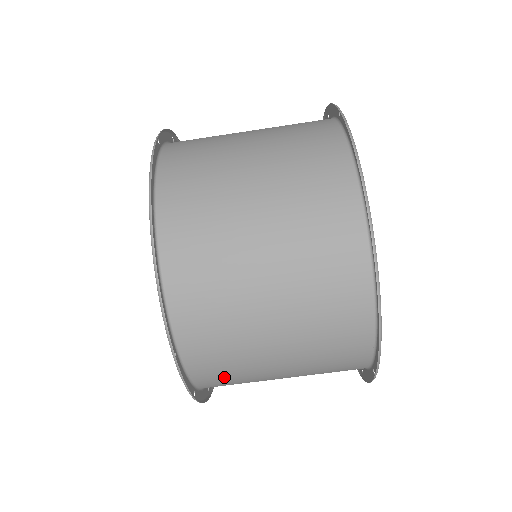
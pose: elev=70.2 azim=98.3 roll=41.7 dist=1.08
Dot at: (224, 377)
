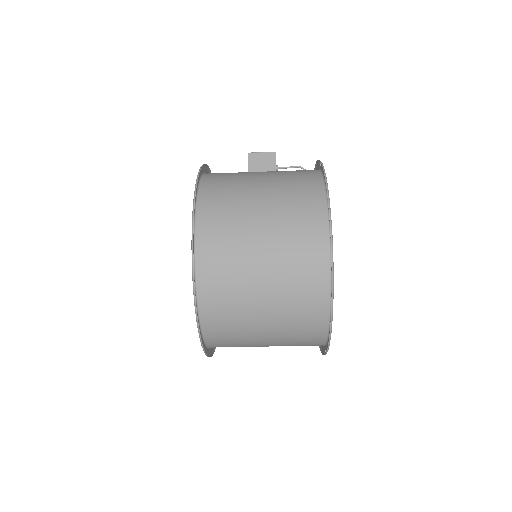
Dot at: occluded
